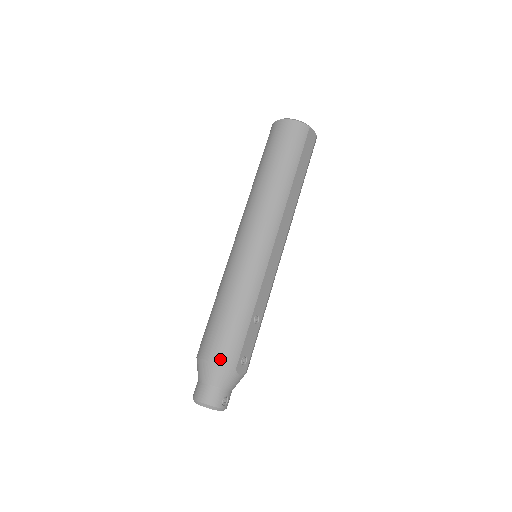
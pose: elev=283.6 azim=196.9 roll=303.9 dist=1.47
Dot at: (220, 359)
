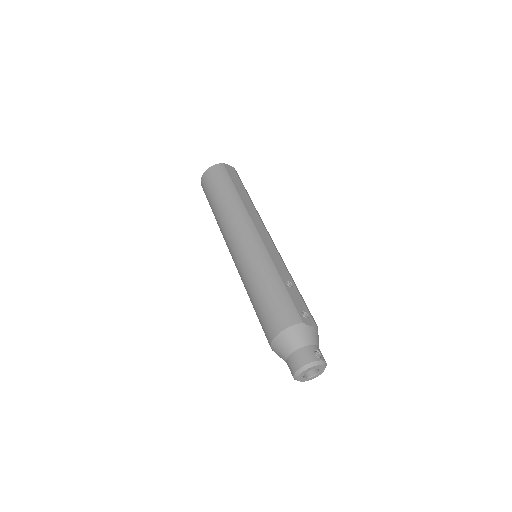
Dot at: (284, 324)
